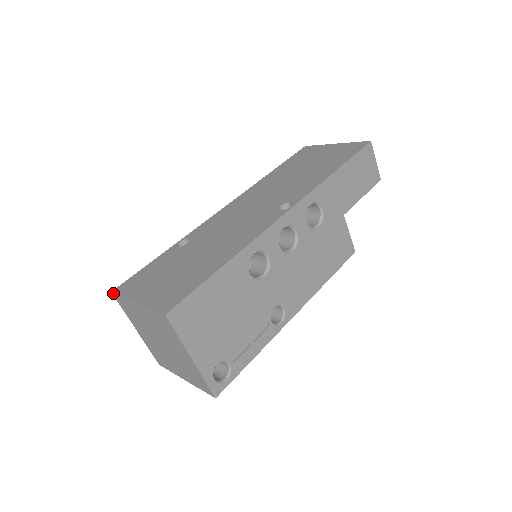
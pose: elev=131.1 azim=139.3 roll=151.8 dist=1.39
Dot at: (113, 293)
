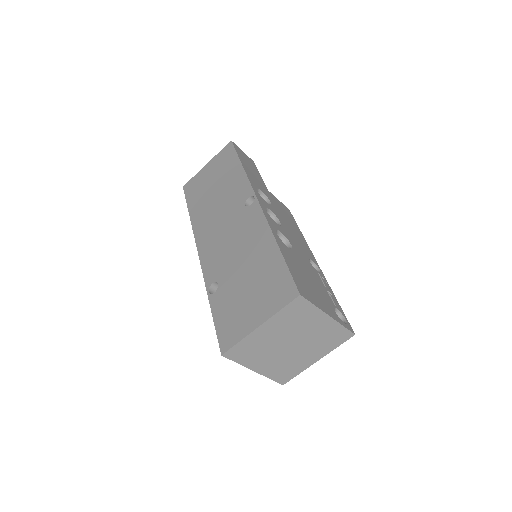
Dot at: (224, 354)
